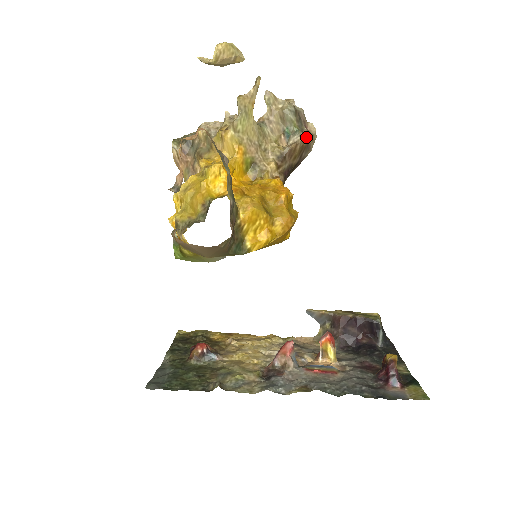
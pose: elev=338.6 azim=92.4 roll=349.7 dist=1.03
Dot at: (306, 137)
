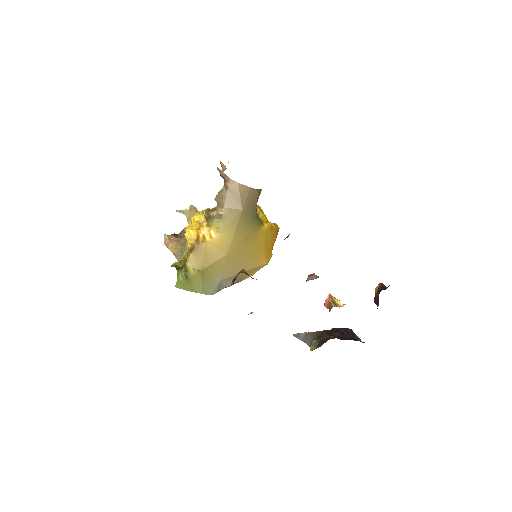
Dot at: occluded
